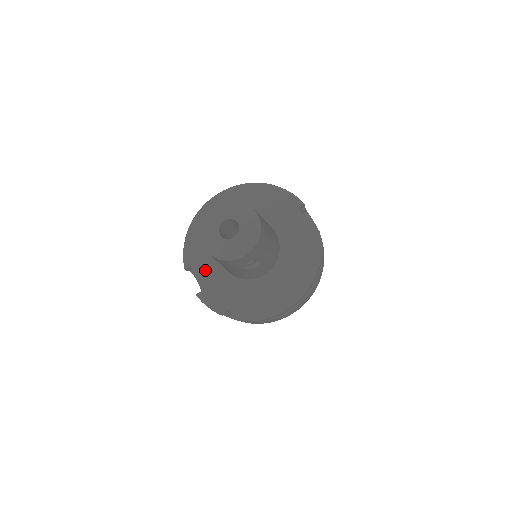
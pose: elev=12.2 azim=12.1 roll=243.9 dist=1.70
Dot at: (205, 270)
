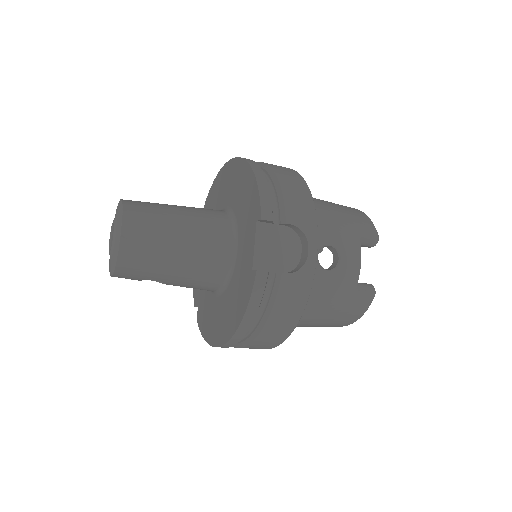
Dot at: occluded
